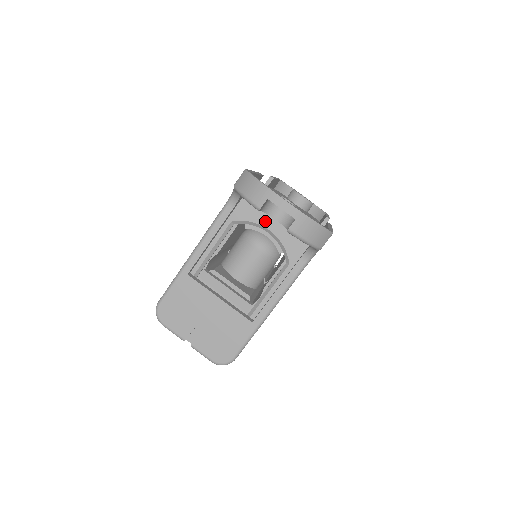
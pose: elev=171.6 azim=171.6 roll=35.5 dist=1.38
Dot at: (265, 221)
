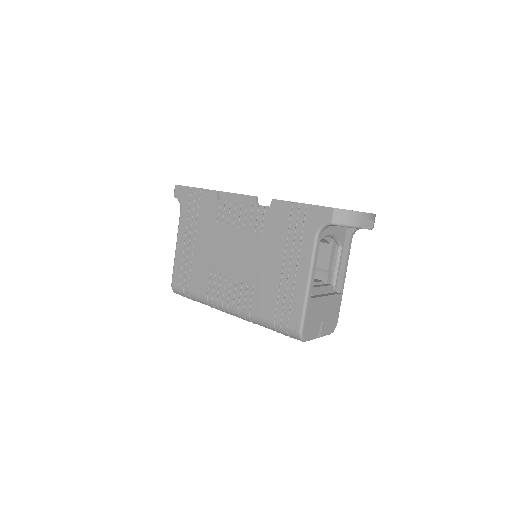
Dot at: (329, 231)
